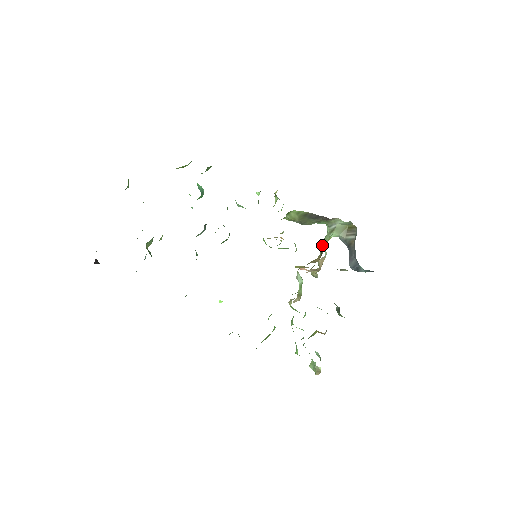
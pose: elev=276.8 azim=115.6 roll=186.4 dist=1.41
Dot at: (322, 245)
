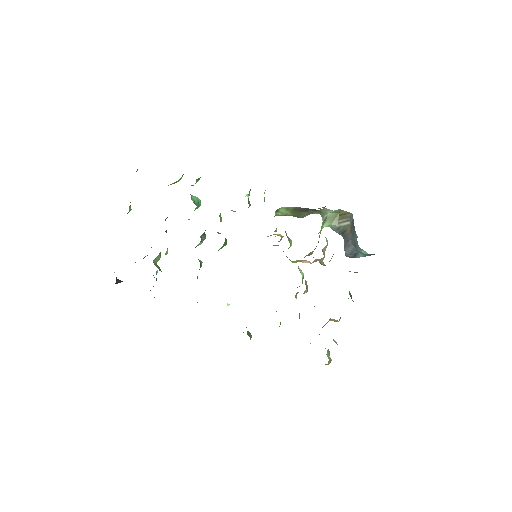
Dot at: (319, 235)
